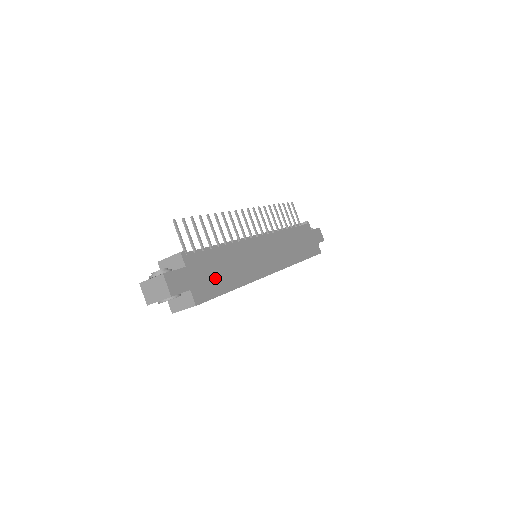
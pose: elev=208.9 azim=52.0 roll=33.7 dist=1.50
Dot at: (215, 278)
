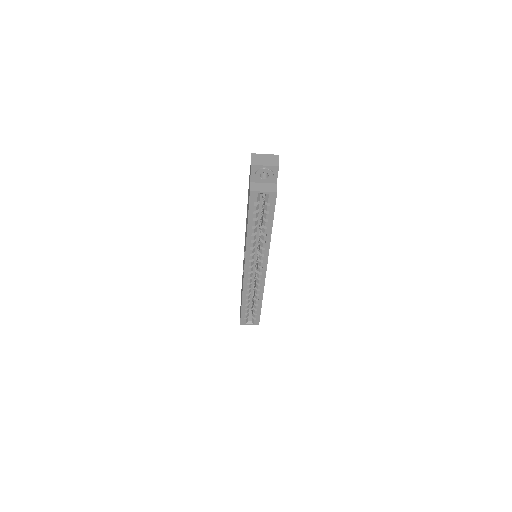
Dot at: occluded
